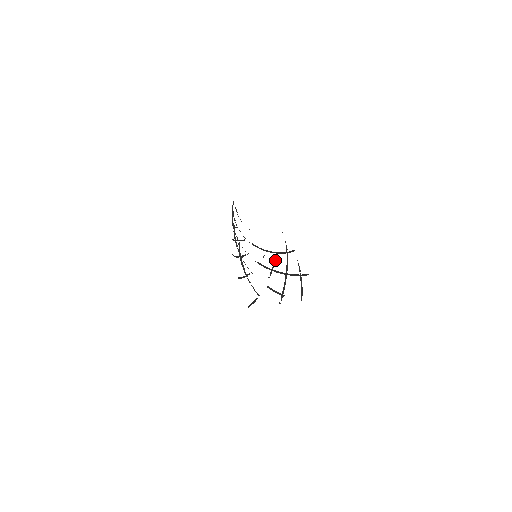
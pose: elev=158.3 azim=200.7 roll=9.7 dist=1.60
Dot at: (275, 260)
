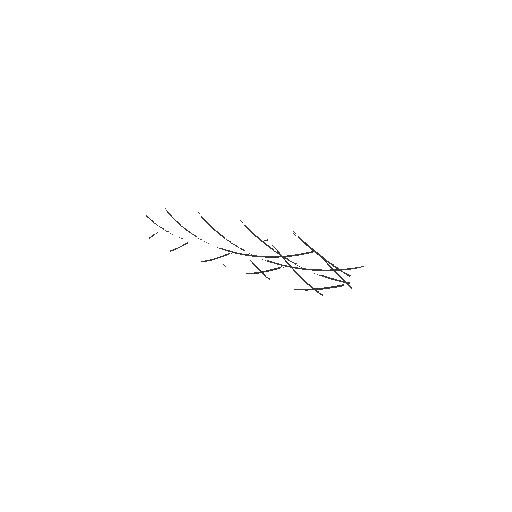
Dot at: occluded
